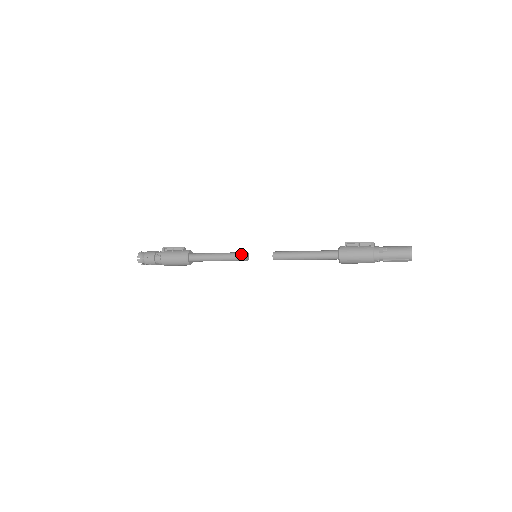
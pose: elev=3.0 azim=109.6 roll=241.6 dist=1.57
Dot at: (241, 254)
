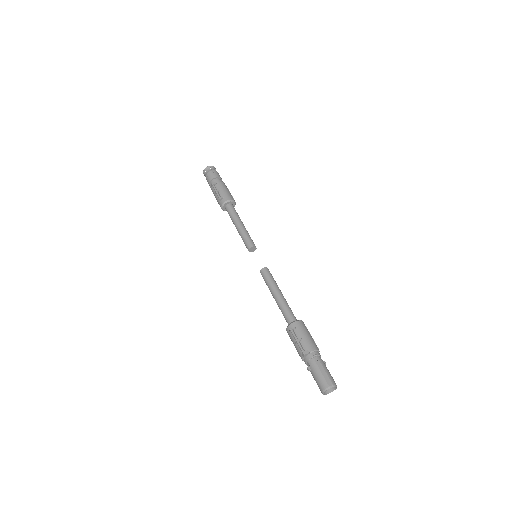
Dot at: (246, 247)
